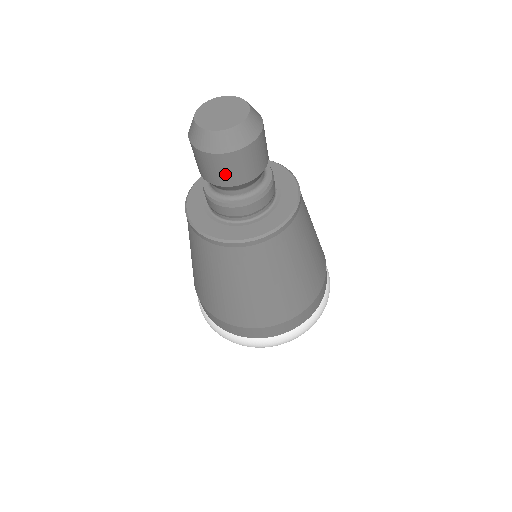
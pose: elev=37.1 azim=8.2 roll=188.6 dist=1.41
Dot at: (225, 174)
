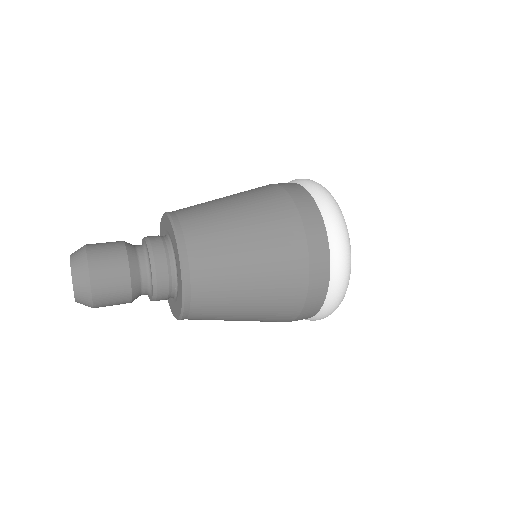
Dot at: occluded
